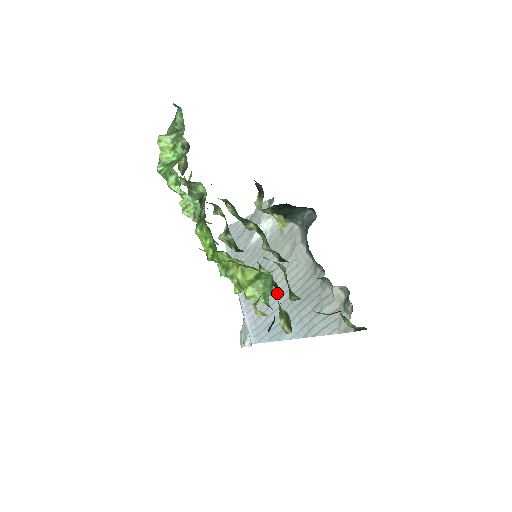
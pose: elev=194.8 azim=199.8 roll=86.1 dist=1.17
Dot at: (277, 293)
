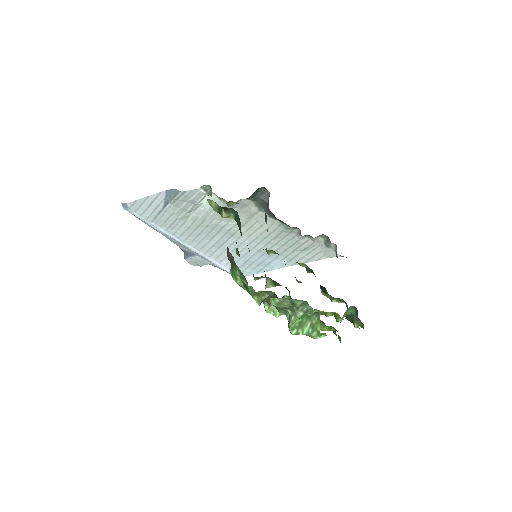
Dot at: (249, 246)
